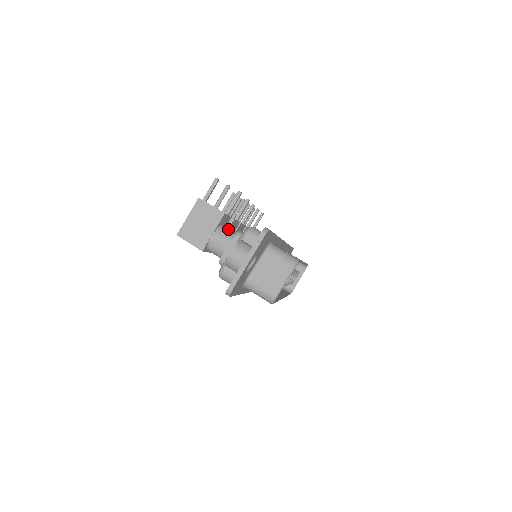
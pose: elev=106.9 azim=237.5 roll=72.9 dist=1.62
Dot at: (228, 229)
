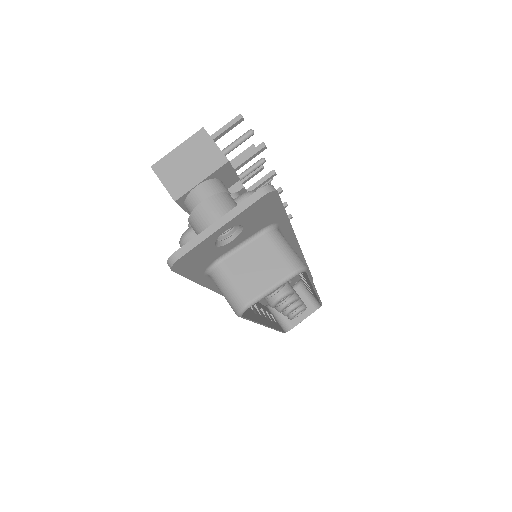
Dot at: (225, 188)
